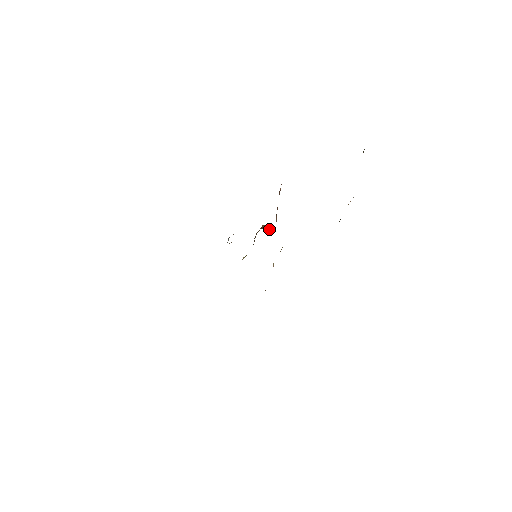
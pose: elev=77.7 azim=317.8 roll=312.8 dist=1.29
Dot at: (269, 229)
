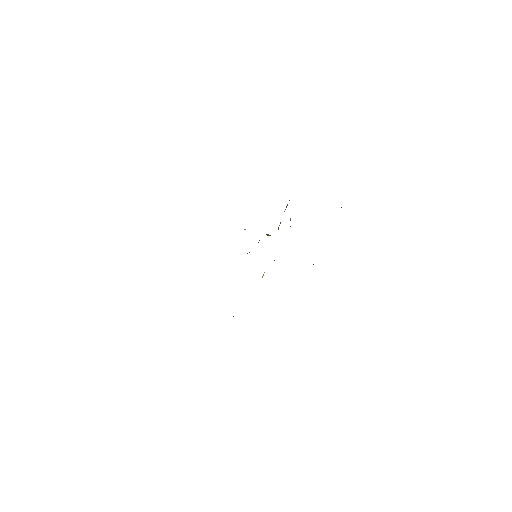
Dot at: occluded
